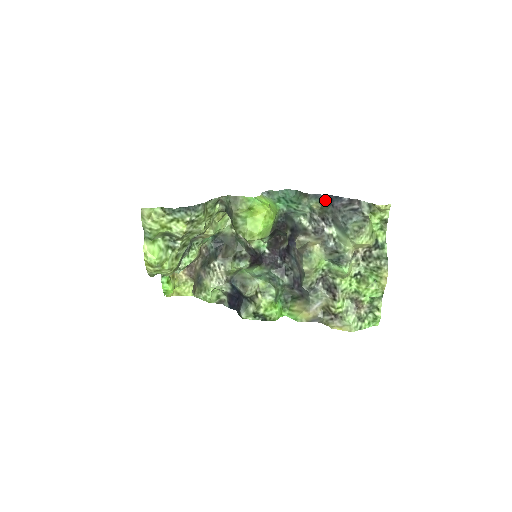
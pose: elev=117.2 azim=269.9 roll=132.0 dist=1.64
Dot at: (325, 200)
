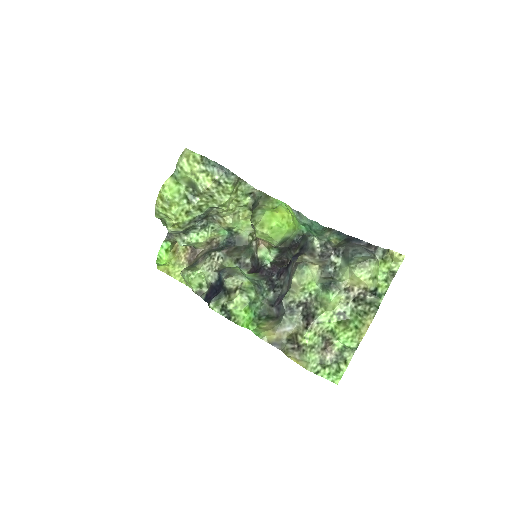
Dot at: (346, 239)
